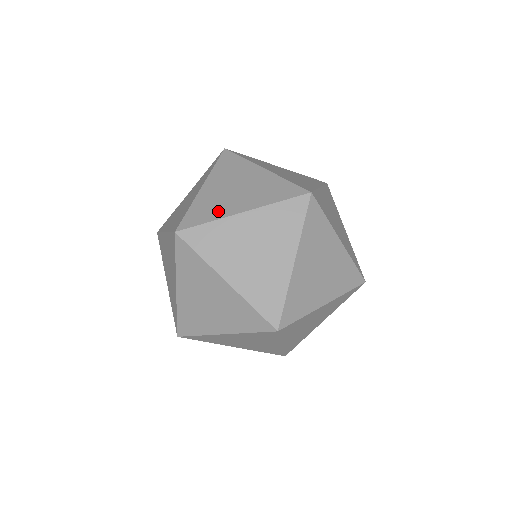
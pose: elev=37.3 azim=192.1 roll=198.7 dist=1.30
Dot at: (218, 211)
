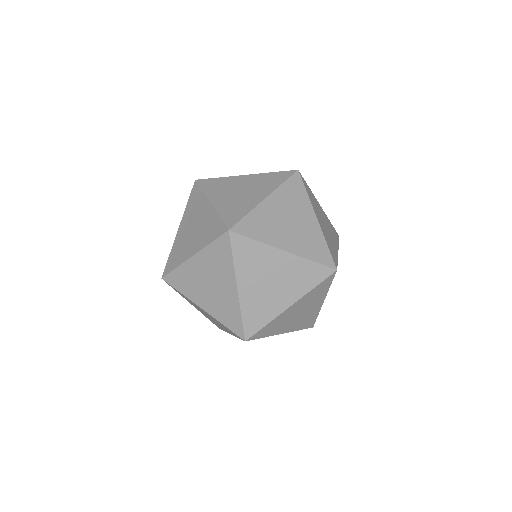
Dot at: (269, 311)
